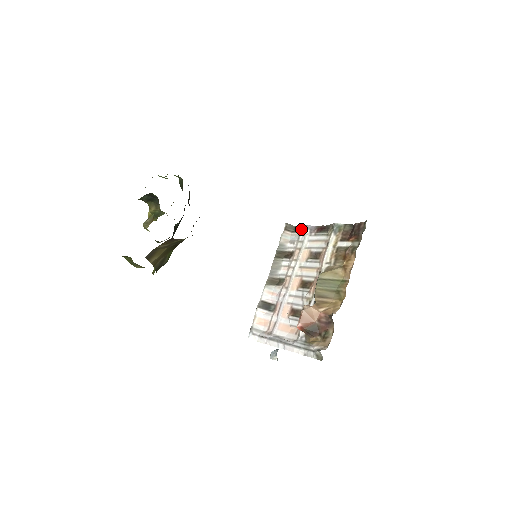
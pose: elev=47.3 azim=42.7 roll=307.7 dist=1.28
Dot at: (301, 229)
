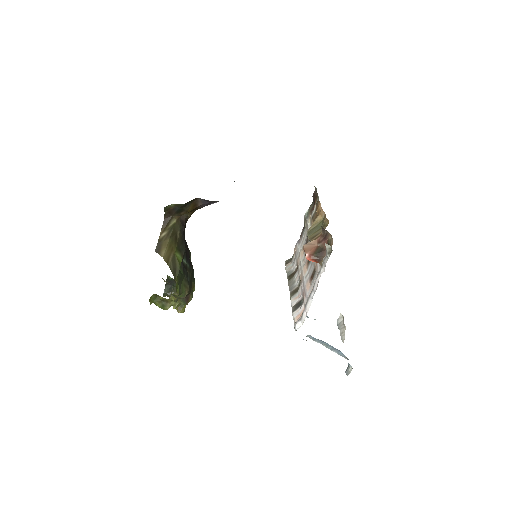
Dot at: (294, 251)
